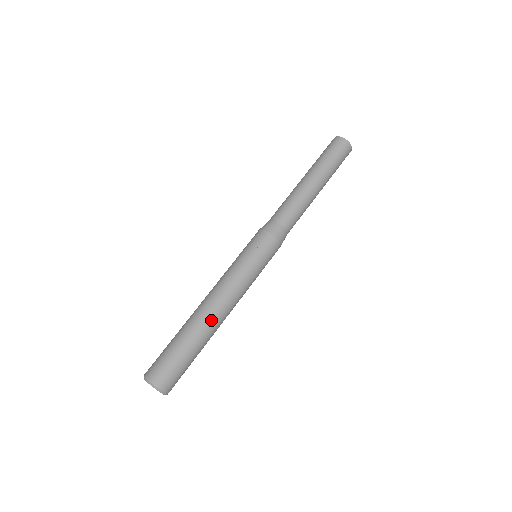
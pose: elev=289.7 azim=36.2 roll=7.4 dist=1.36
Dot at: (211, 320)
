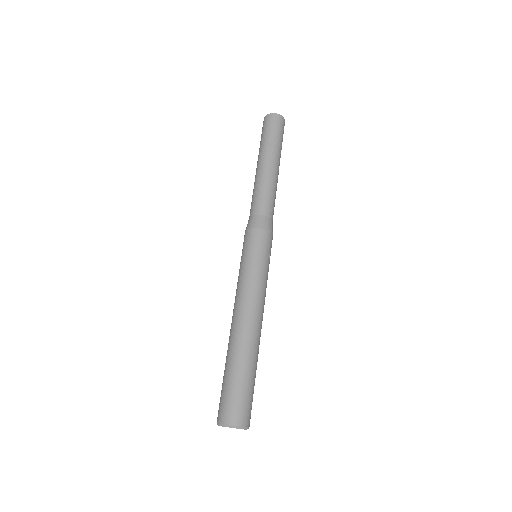
Dot at: occluded
